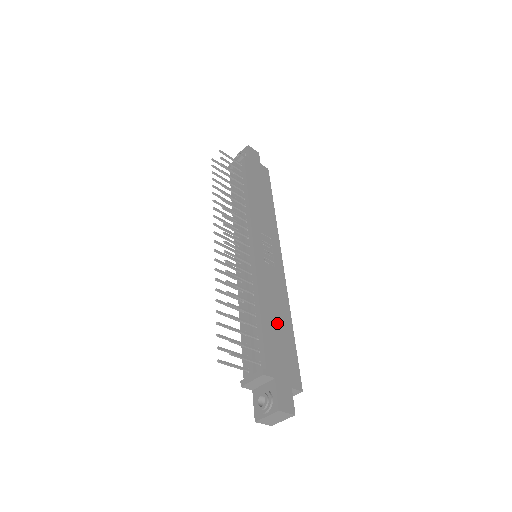
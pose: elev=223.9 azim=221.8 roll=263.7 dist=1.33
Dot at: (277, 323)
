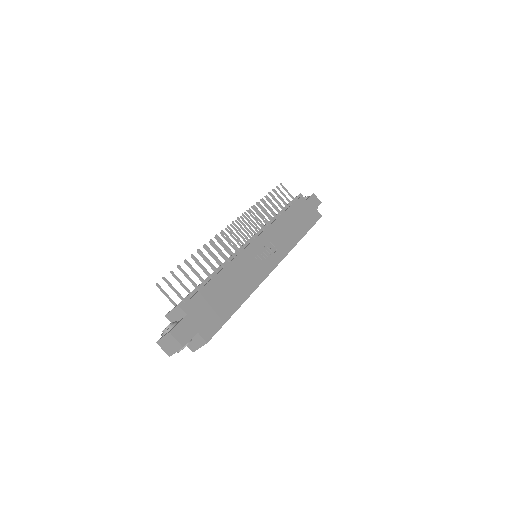
Dot at: (226, 292)
